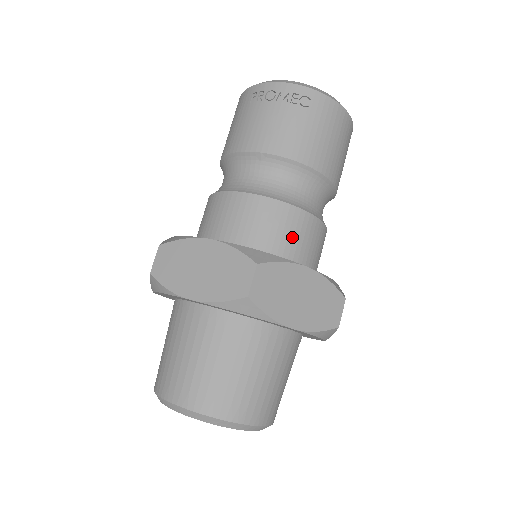
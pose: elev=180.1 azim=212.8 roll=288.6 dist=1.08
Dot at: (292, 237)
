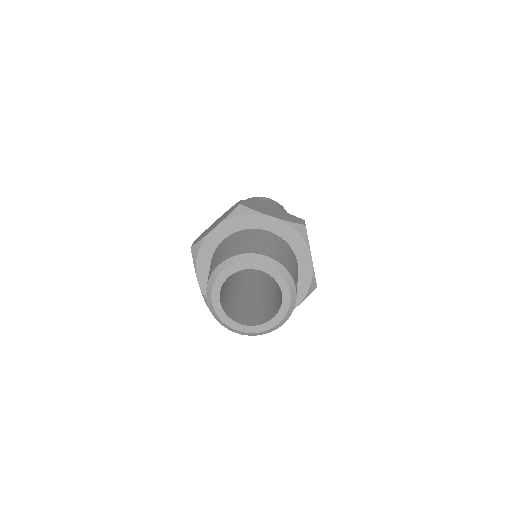
Dot at: occluded
